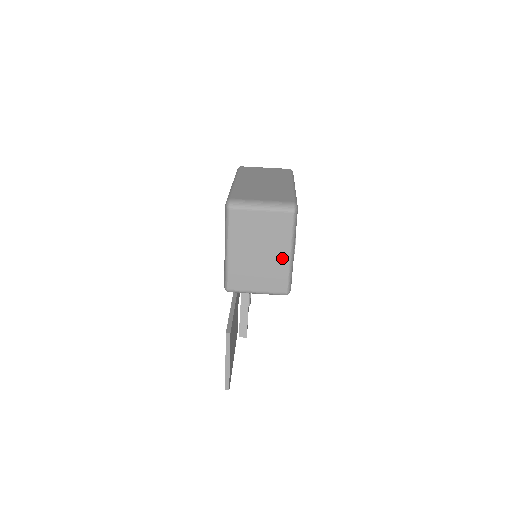
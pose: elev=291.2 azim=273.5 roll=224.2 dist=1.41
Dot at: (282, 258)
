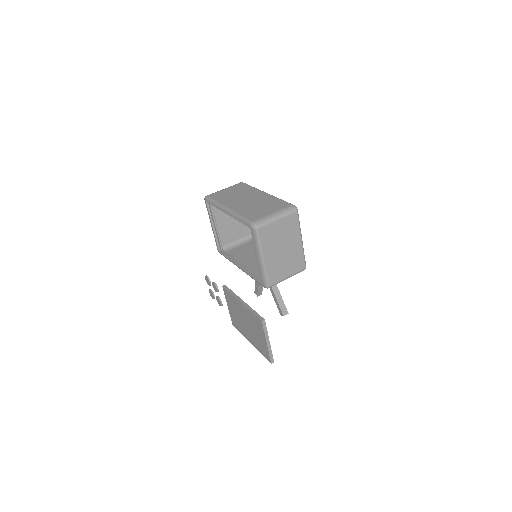
Dot at: (298, 246)
